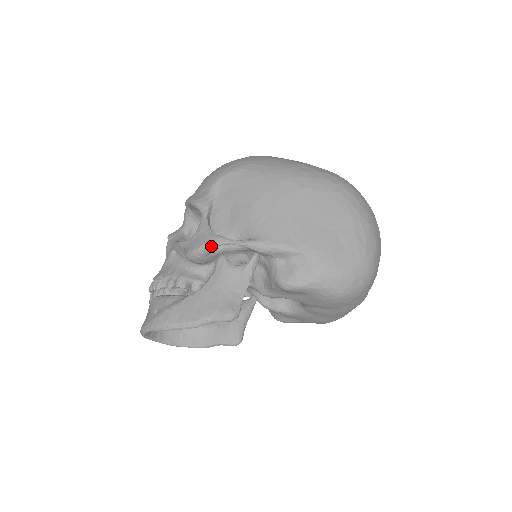
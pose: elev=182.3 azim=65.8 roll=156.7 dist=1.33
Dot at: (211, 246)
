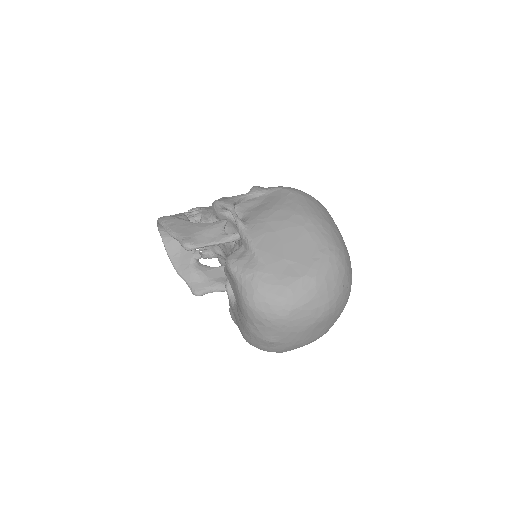
Dot at: (223, 205)
